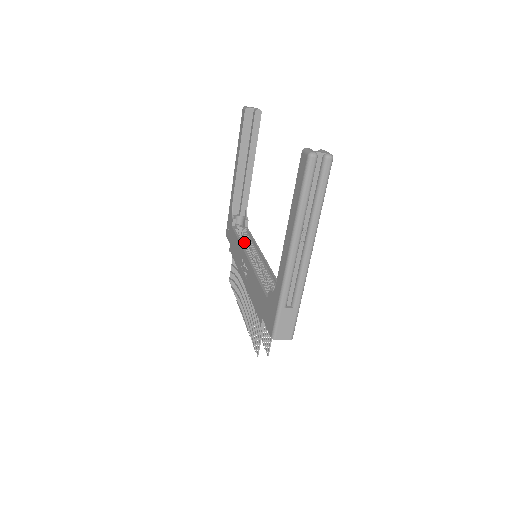
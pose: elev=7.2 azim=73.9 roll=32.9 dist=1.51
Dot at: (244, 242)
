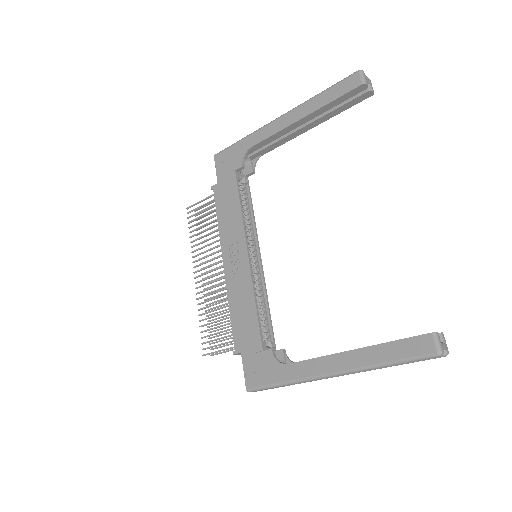
Dot at: occluded
